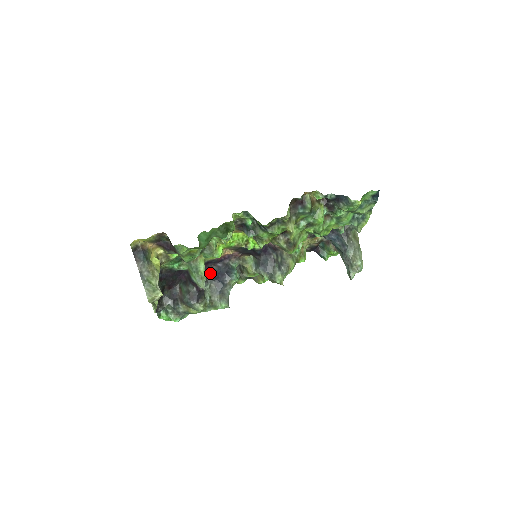
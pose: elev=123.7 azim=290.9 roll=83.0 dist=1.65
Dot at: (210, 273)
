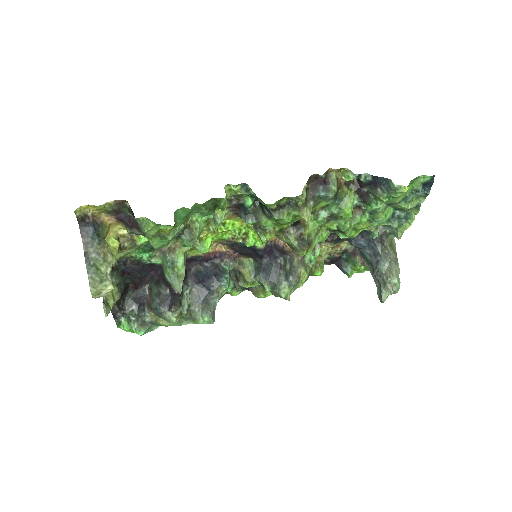
Dot at: (193, 274)
